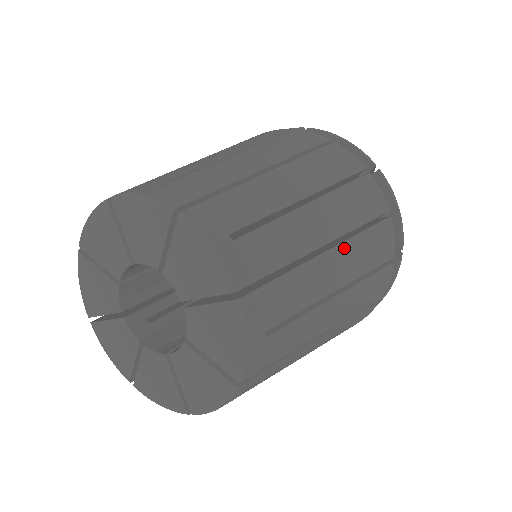
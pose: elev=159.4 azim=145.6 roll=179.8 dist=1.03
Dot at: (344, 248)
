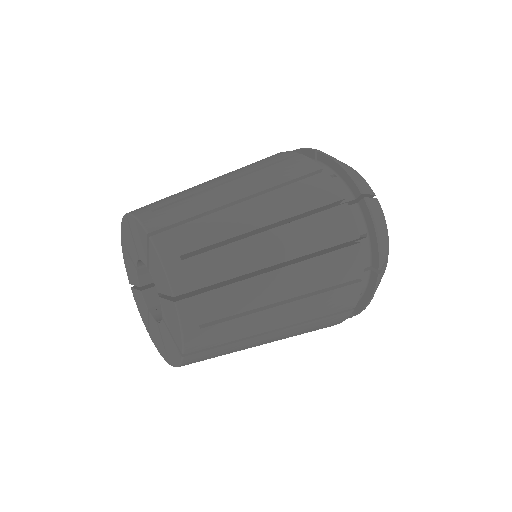
Dot at: (292, 269)
